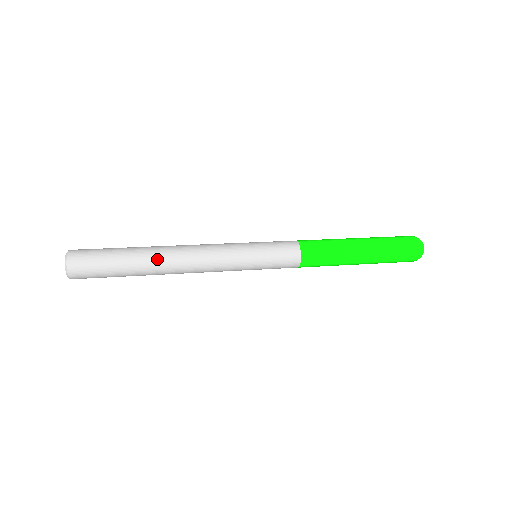
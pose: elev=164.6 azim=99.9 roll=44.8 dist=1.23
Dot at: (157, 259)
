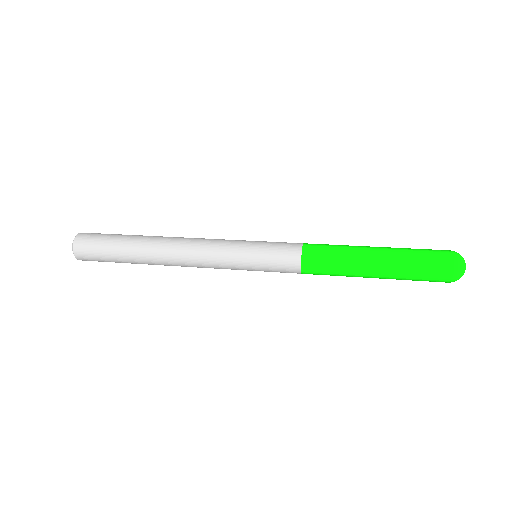
Dot at: (155, 238)
